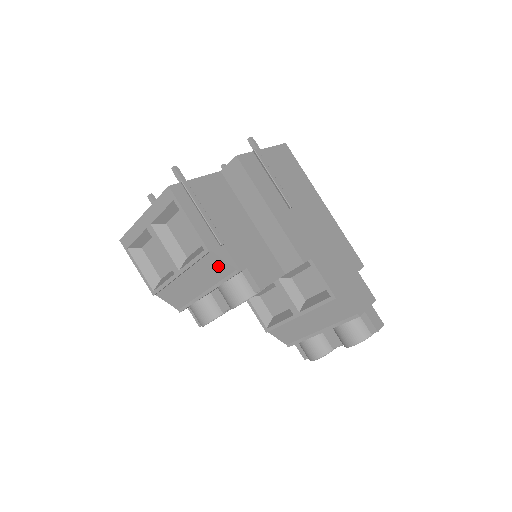
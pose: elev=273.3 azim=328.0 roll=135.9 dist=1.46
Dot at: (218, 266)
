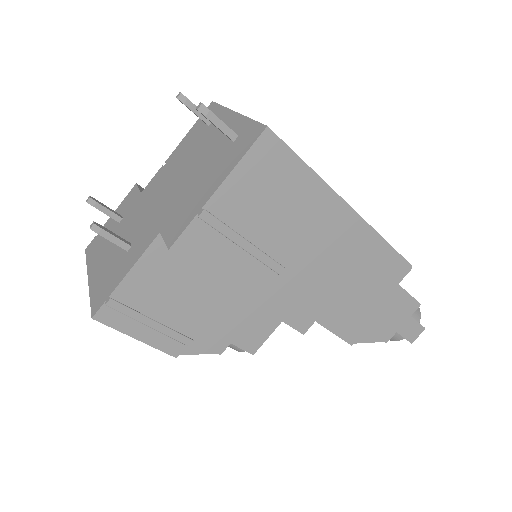
Dot at: occluded
